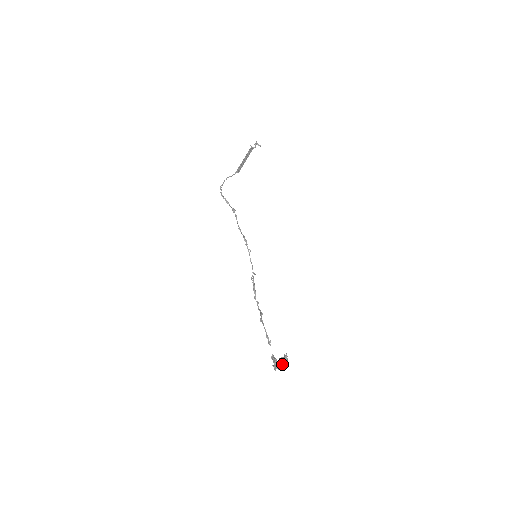
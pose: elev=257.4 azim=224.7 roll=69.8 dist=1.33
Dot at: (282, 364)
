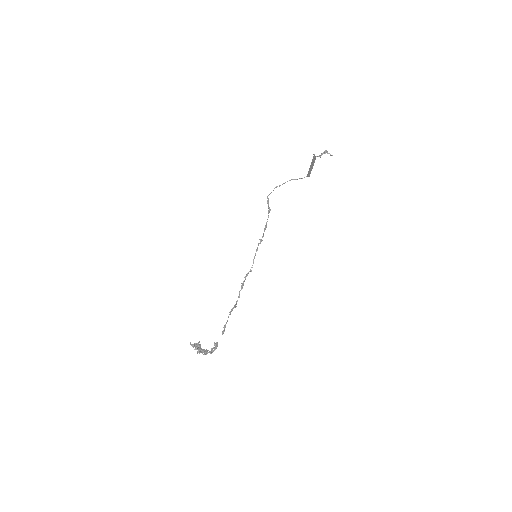
Dot at: (196, 349)
